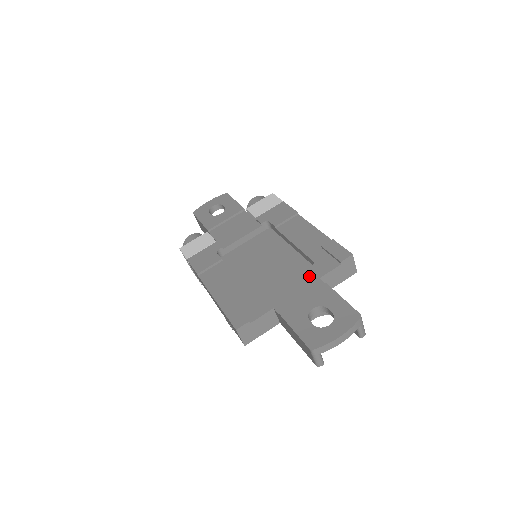
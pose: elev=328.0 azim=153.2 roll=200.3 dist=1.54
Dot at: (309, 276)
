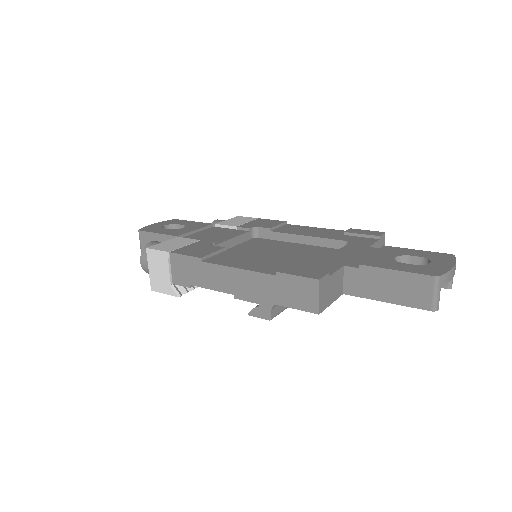
Dot at: (356, 247)
